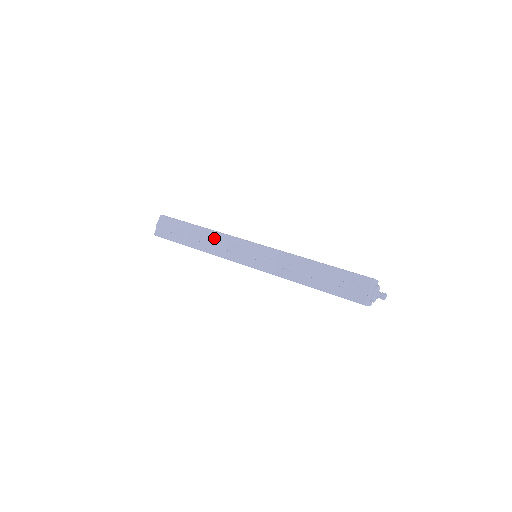
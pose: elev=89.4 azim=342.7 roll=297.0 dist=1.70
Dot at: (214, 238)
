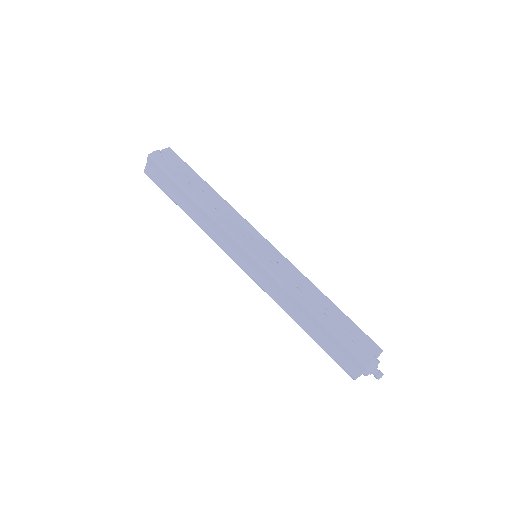
Dot at: (225, 207)
